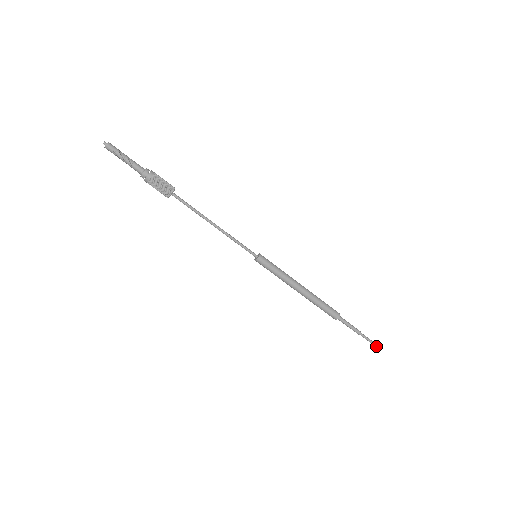
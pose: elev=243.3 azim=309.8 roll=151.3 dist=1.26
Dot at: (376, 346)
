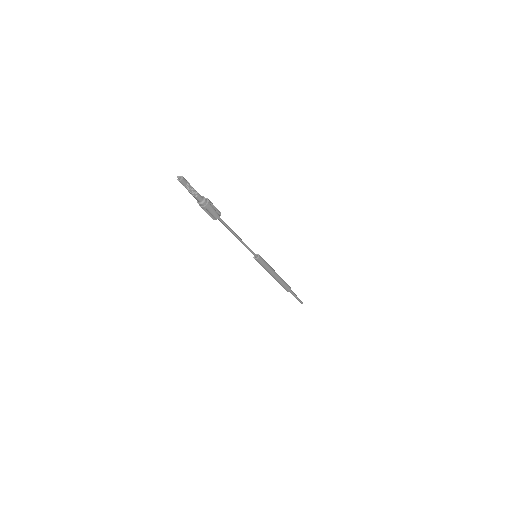
Dot at: (301, 303)
